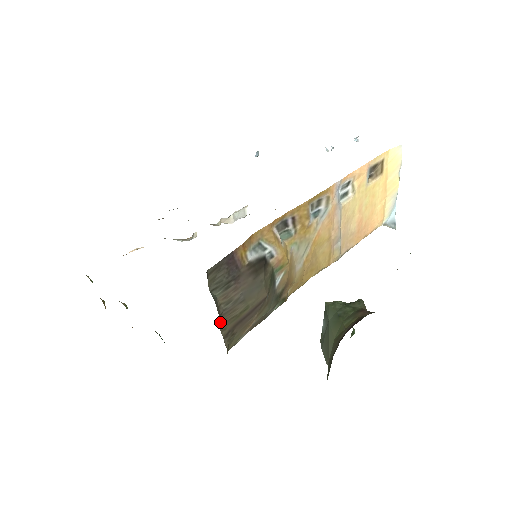
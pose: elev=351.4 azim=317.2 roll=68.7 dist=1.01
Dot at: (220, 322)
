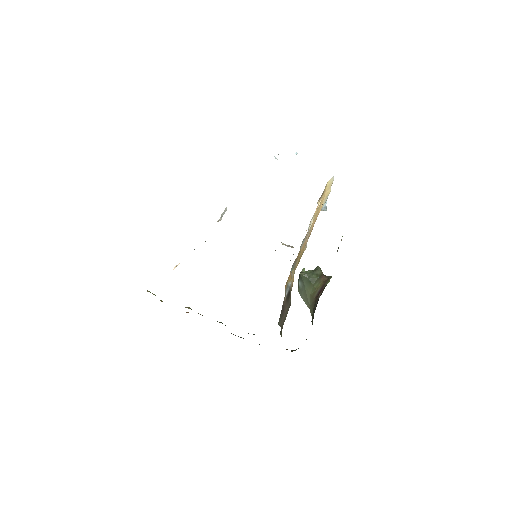
Dot at: (280, 331)
